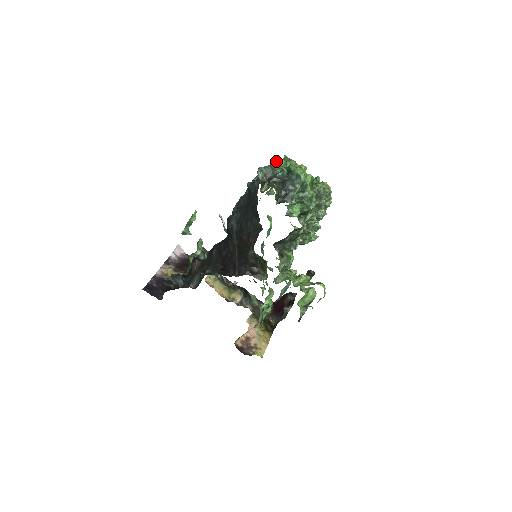
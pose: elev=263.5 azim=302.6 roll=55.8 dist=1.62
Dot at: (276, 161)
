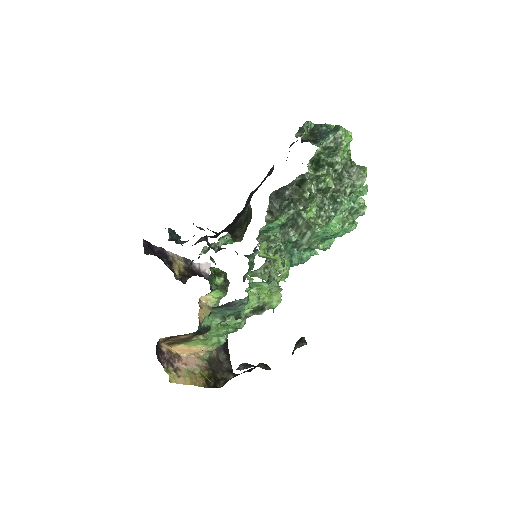
Dot at: (329, 124)
